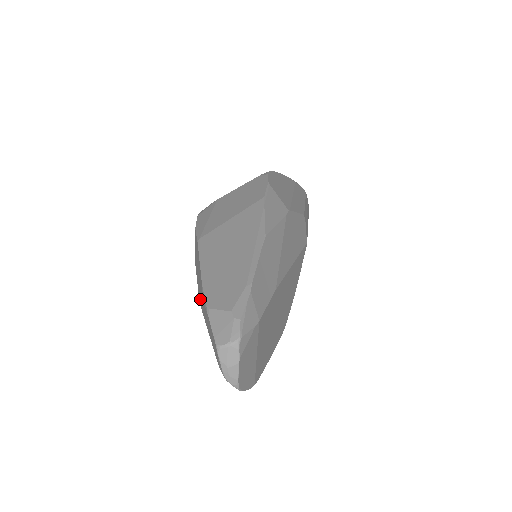
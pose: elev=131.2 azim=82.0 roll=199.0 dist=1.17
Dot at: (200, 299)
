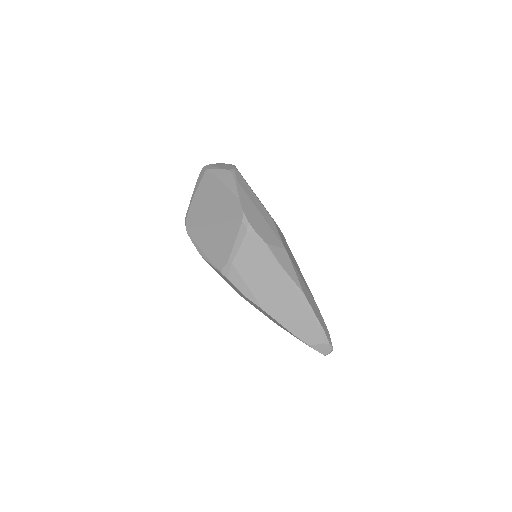
Dot at: occluded
